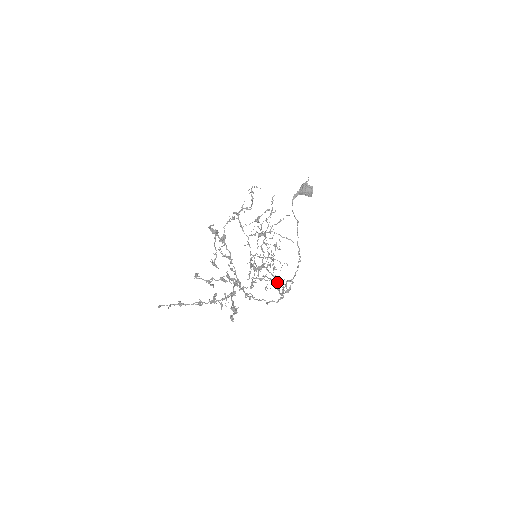
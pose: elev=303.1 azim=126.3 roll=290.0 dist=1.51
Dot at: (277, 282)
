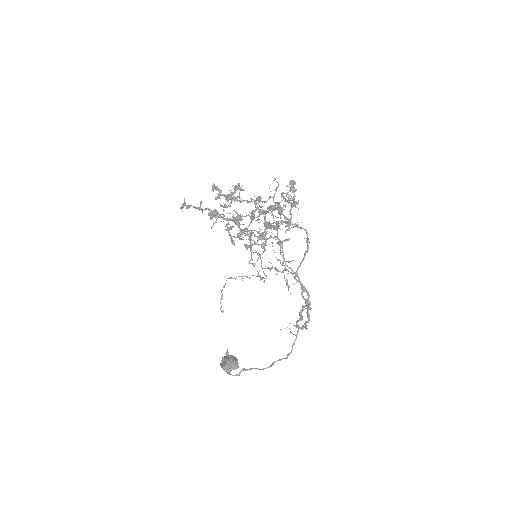
Dot at: (303, 228)
